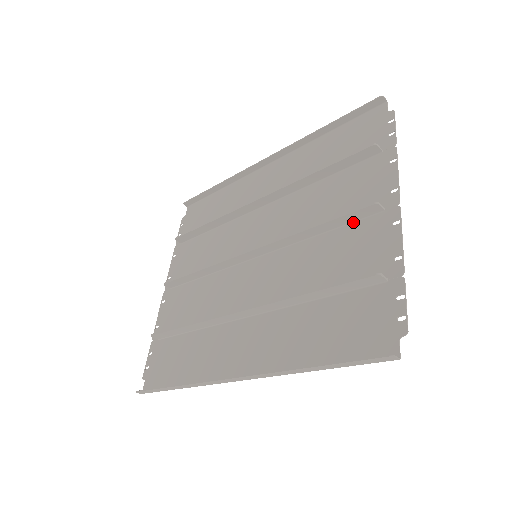
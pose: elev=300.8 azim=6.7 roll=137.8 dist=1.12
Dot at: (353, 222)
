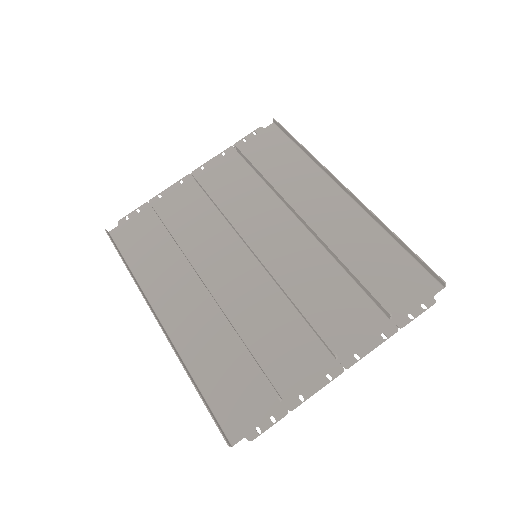
Dot at: (317, 336)
